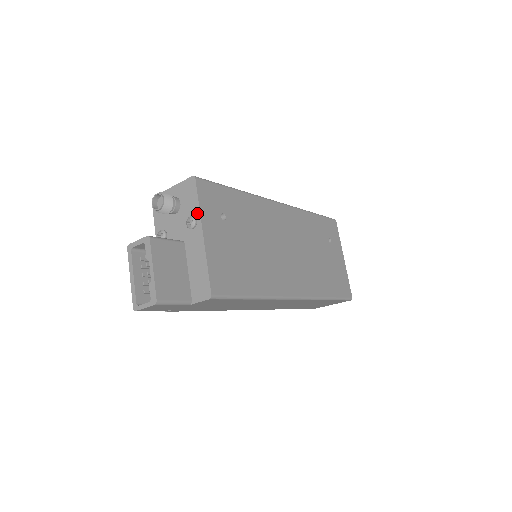
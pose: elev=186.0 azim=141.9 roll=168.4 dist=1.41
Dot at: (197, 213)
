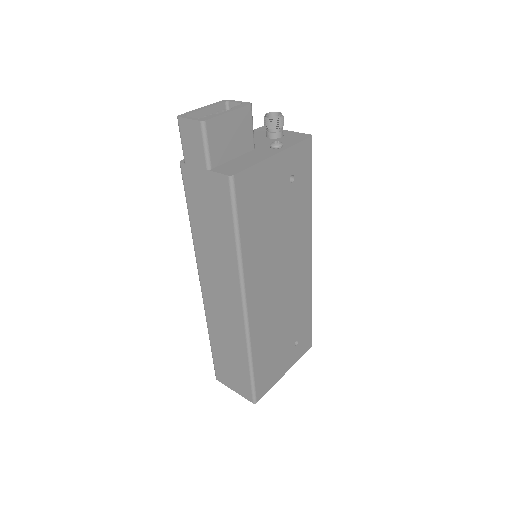
Dot at: (288, 145)
